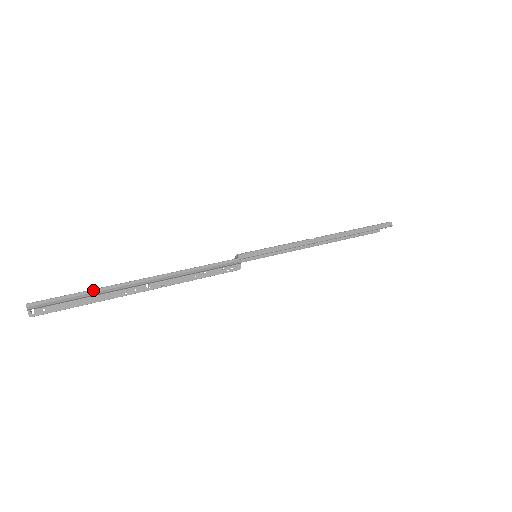
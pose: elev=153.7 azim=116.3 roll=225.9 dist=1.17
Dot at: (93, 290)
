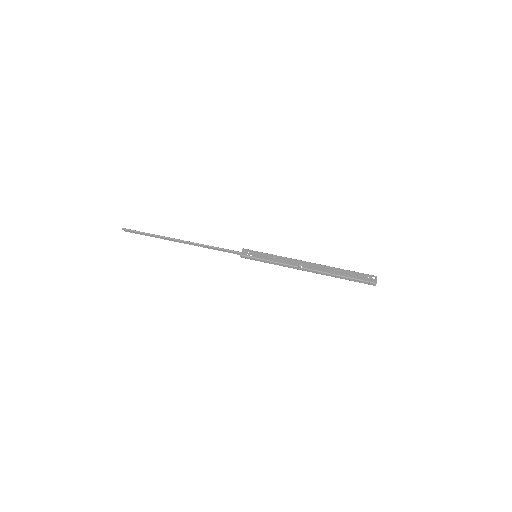
Dot at: (154, 236)
